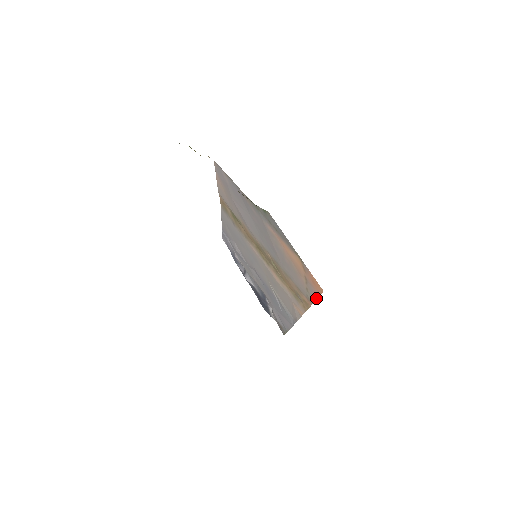
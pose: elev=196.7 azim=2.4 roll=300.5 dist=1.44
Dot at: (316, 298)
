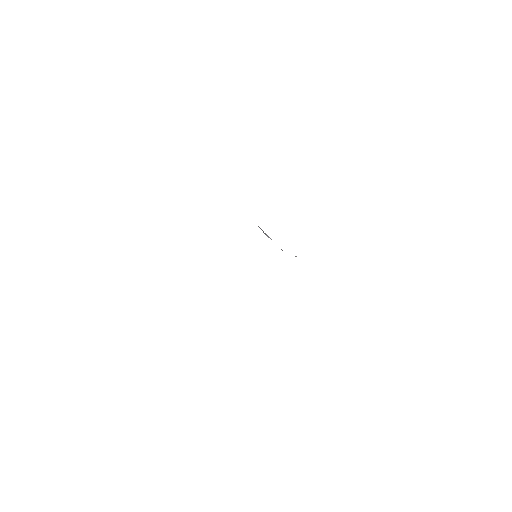
Dot at: occluded
